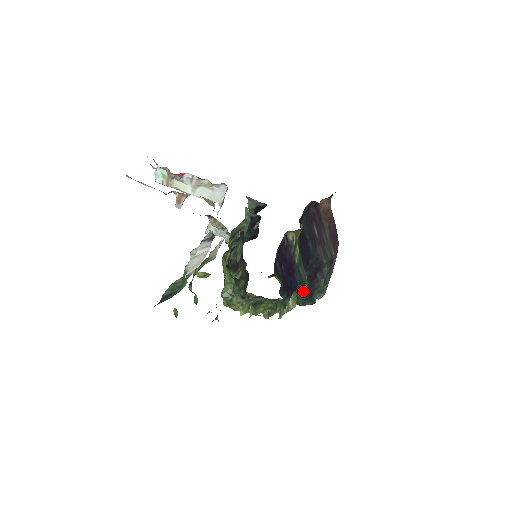
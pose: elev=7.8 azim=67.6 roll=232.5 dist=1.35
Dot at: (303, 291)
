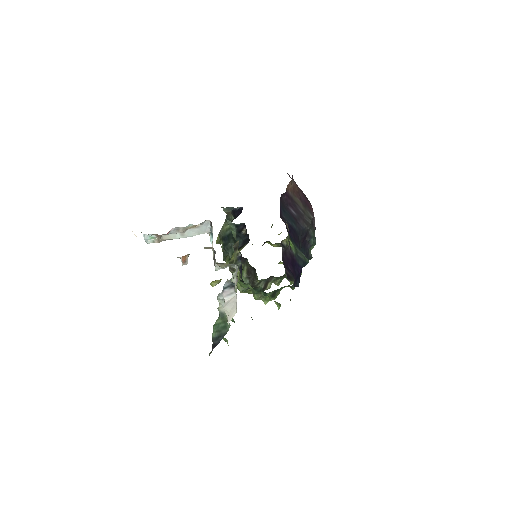
Dot at: occluded
